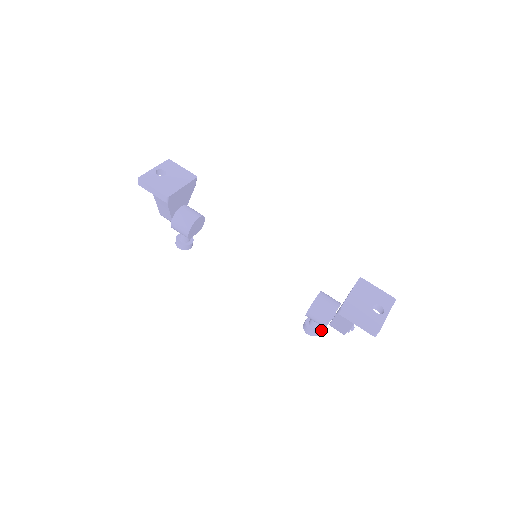
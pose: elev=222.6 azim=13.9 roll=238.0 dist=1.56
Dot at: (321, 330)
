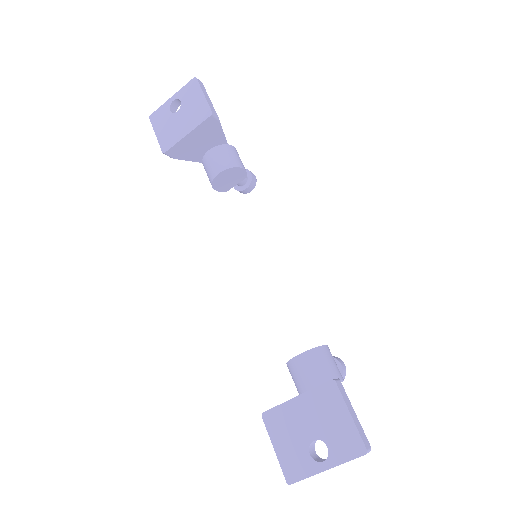
Dot at: occluded
